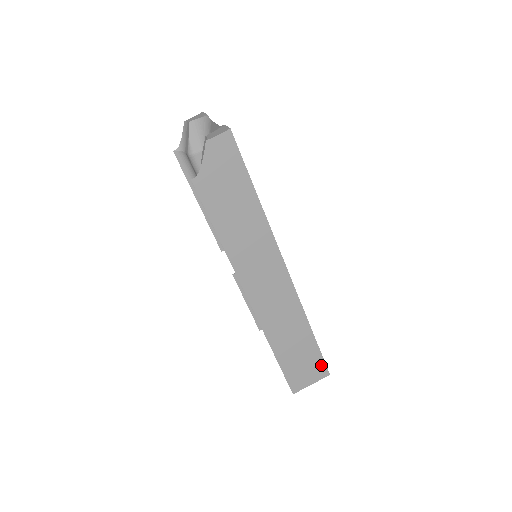
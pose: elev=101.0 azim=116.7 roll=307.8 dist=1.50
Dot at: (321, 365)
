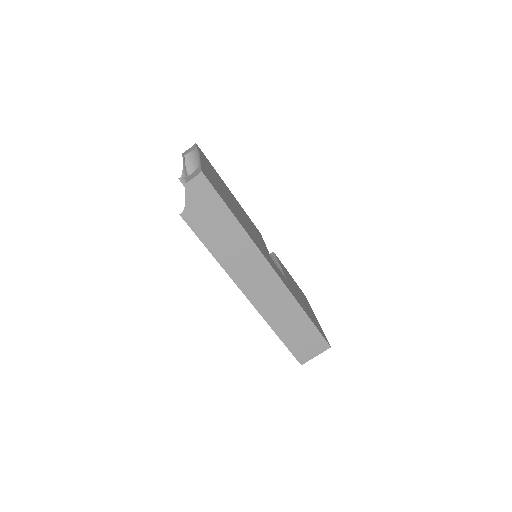
Dot at: (321, 340)
